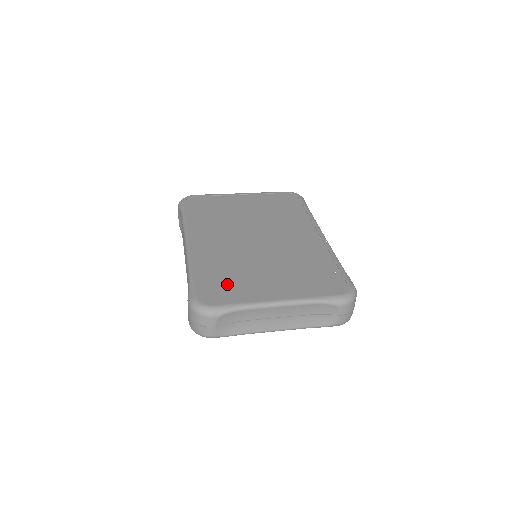
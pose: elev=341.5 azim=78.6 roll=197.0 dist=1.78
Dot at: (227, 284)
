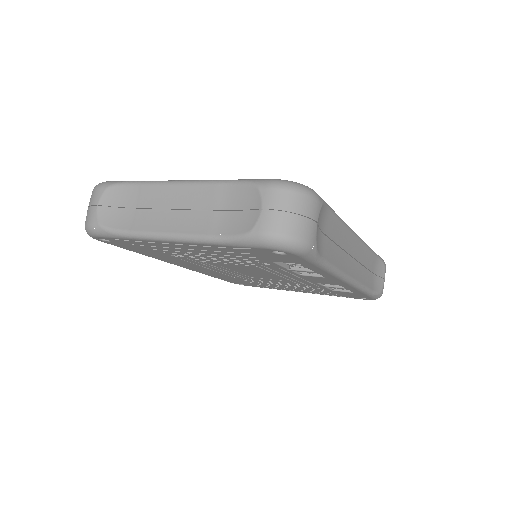
Dot at: occluded
